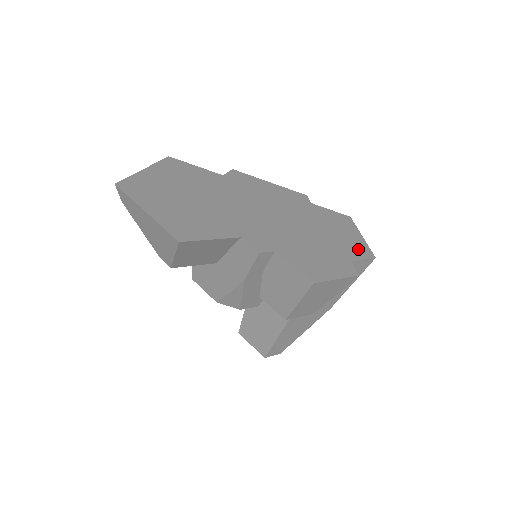
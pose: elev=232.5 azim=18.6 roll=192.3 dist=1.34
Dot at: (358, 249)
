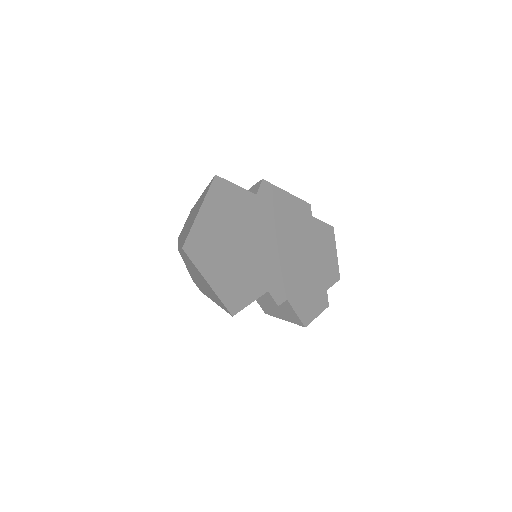
Dot at: (332, 273)
